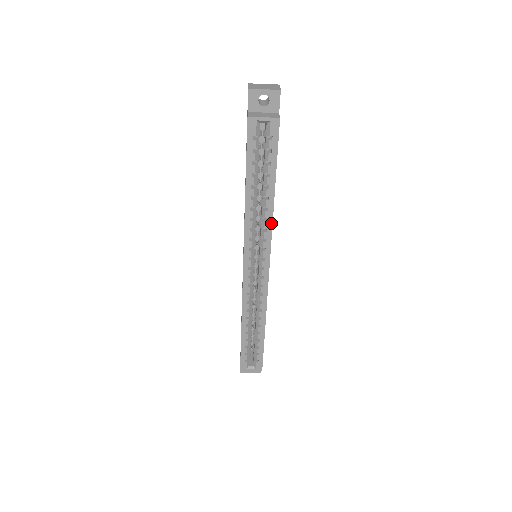
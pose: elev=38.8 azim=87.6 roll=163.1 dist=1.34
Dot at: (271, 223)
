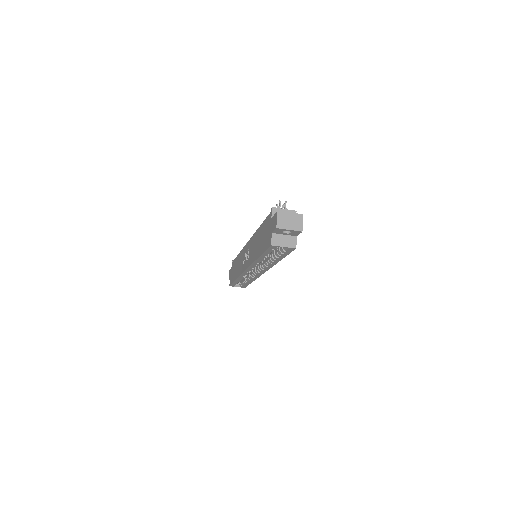
Dot at: (272, 266)
